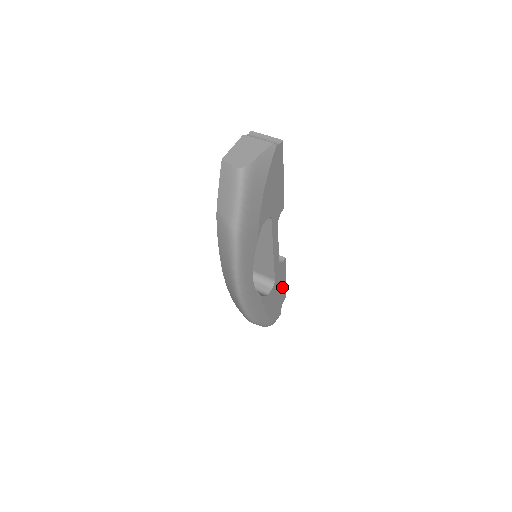
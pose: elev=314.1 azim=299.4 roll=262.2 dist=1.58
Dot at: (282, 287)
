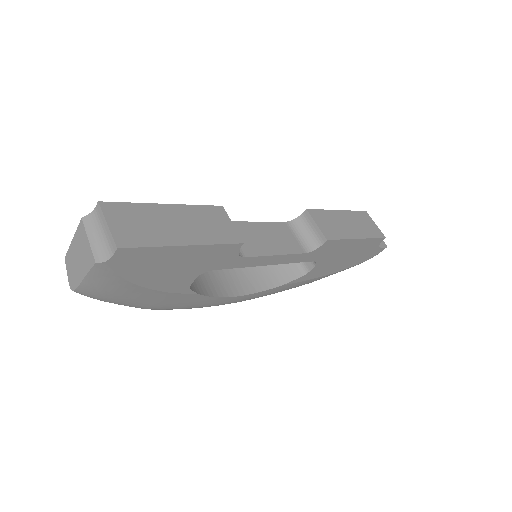
Dot at: (356, 245)
